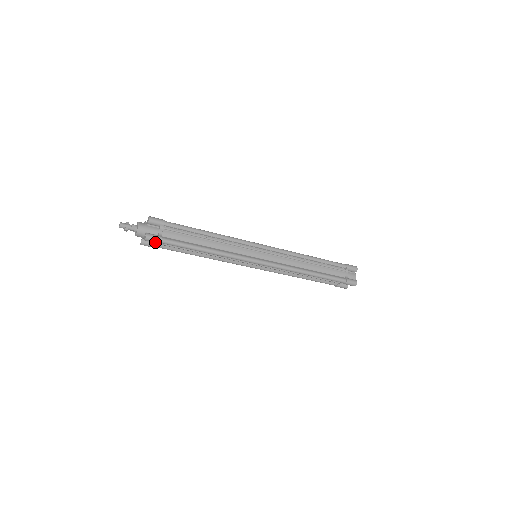
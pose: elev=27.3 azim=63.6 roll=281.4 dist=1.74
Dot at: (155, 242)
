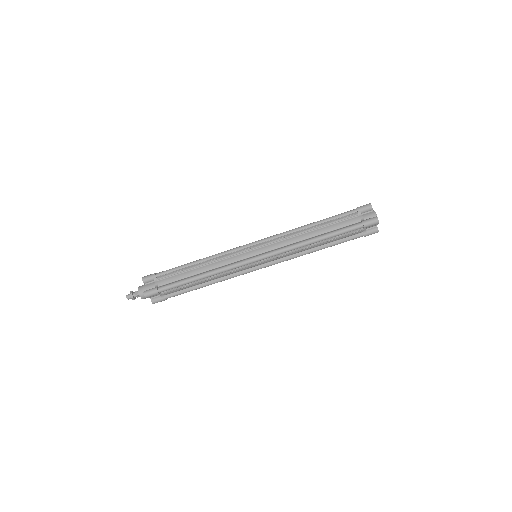
Dot at: (154, 294)
